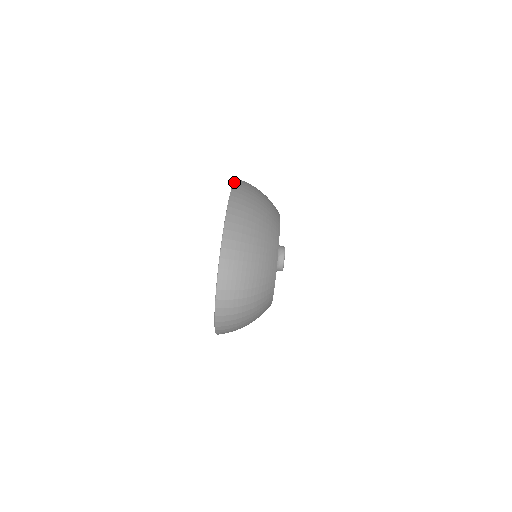
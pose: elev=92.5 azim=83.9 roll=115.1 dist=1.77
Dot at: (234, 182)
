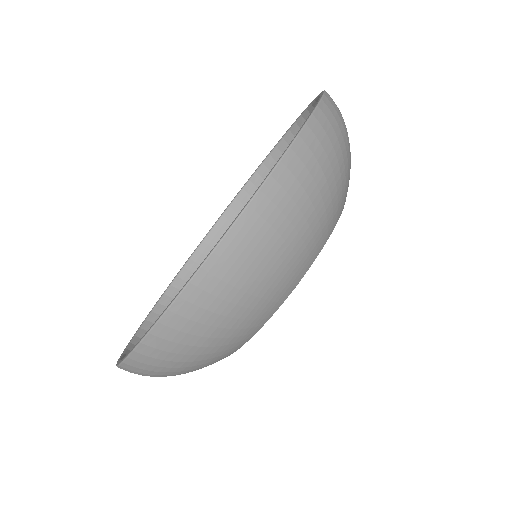
Dot at: (222, 241)
